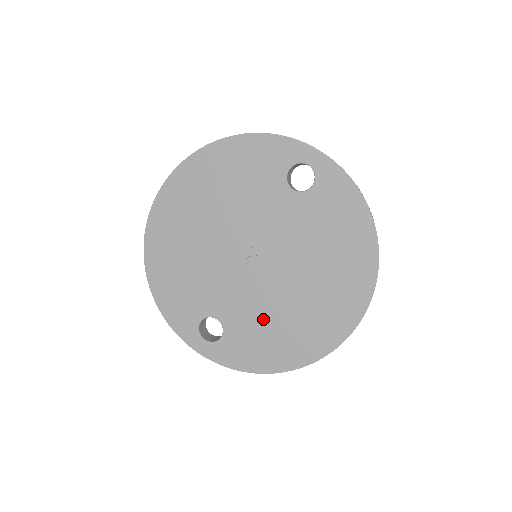
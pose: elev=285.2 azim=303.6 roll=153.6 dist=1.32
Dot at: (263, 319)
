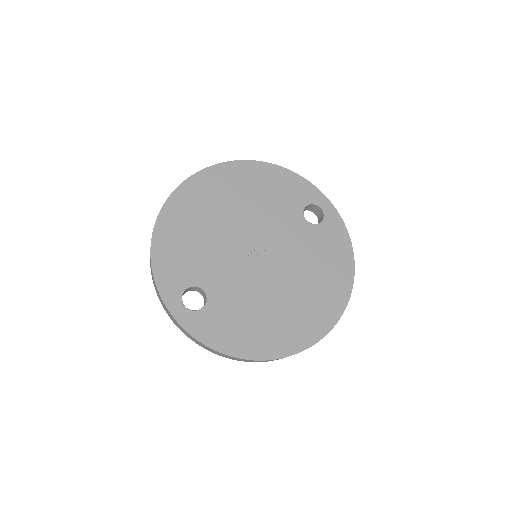
Dot at: (247, 306)
